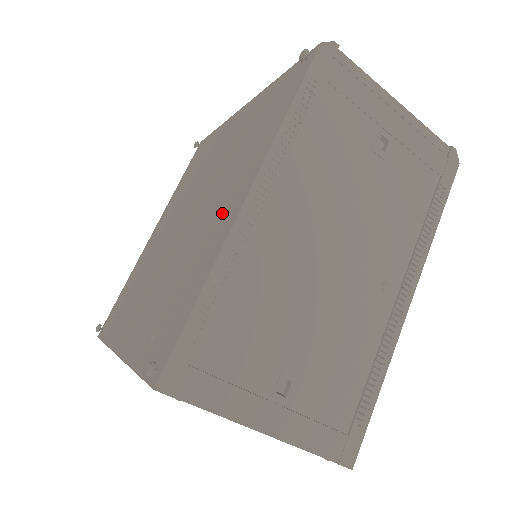
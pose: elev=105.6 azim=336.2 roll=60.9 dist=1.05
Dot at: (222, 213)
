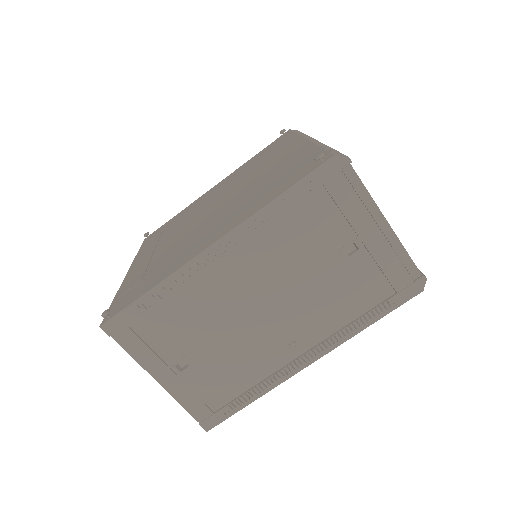
Dot at: (205, 238)
